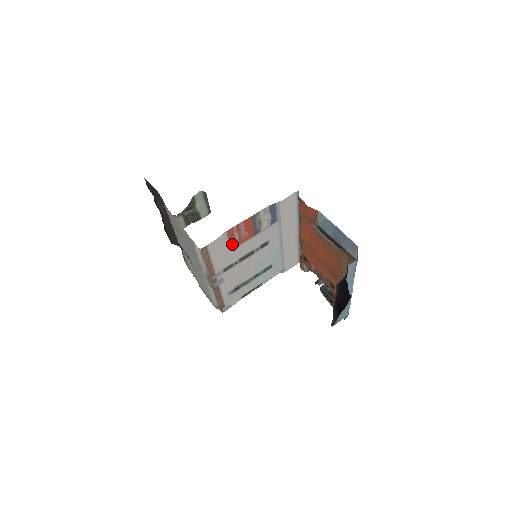
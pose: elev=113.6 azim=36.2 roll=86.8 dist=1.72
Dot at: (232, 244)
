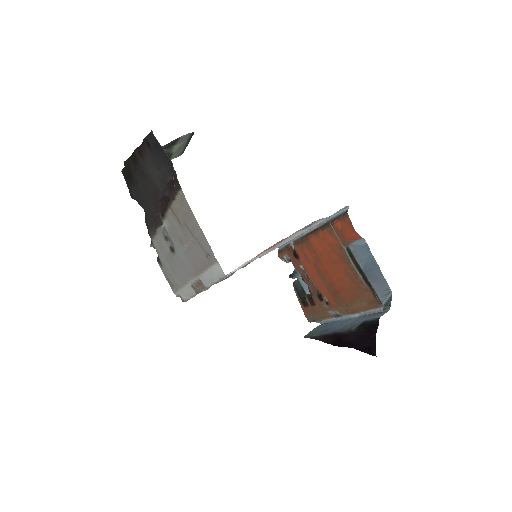
Dot at: occluded
